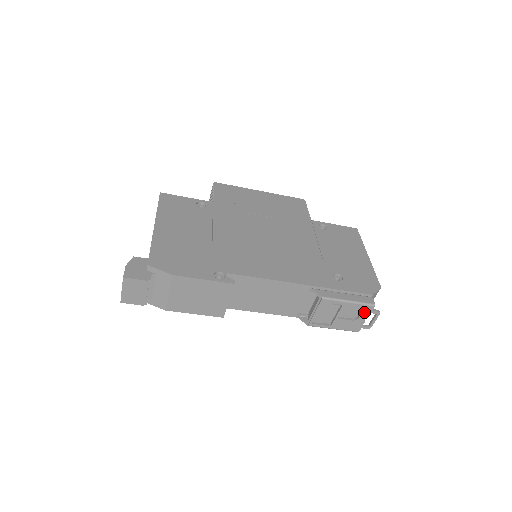
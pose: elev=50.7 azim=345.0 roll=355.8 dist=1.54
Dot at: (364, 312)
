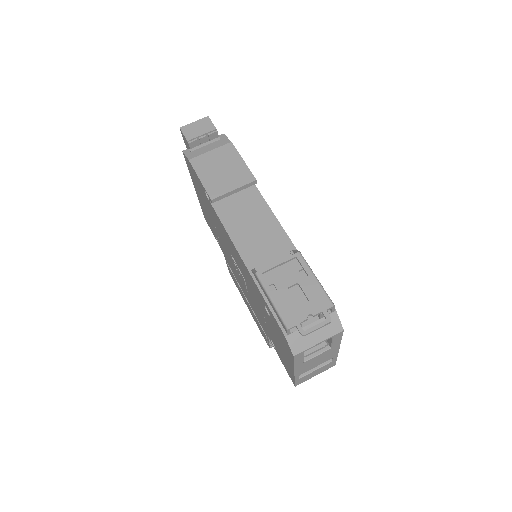
Dot at: (318, 304)
